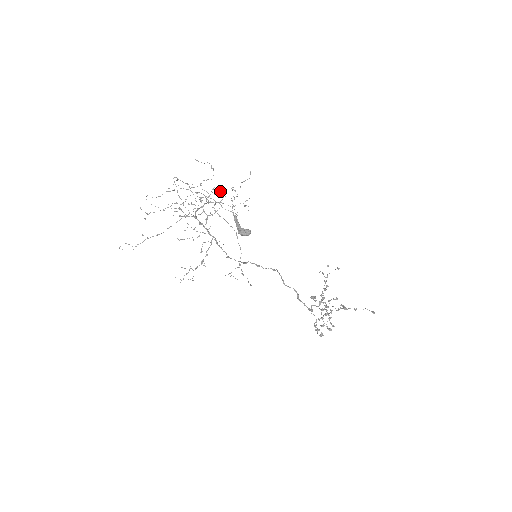
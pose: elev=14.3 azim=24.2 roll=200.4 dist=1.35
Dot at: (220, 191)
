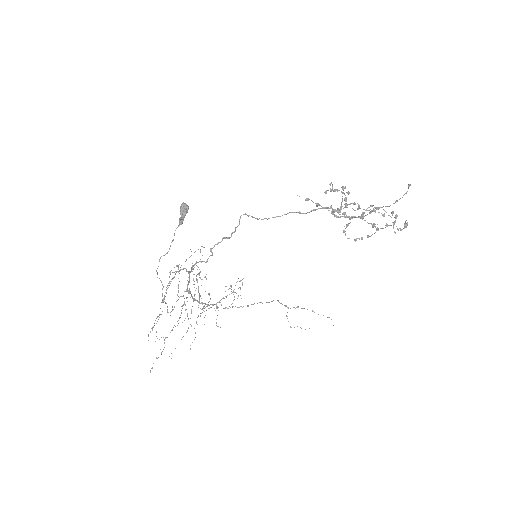
Dot at: occluded
